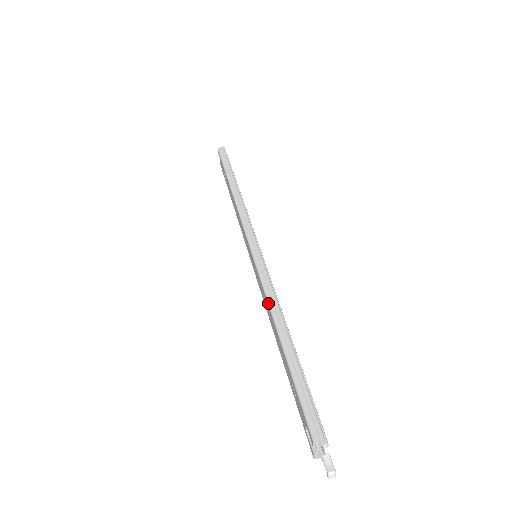
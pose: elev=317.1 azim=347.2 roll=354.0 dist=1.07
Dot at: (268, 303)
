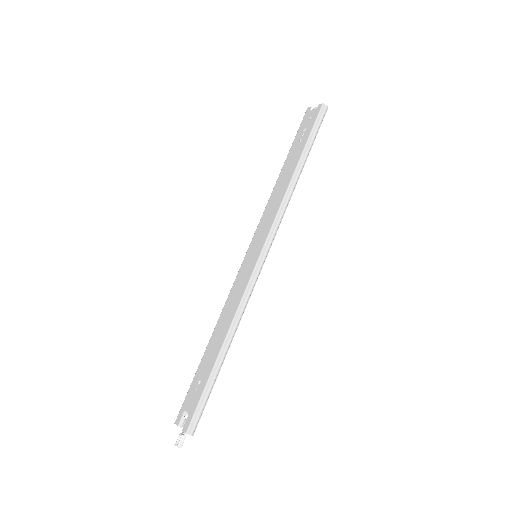
Dot at: (234, 319)
